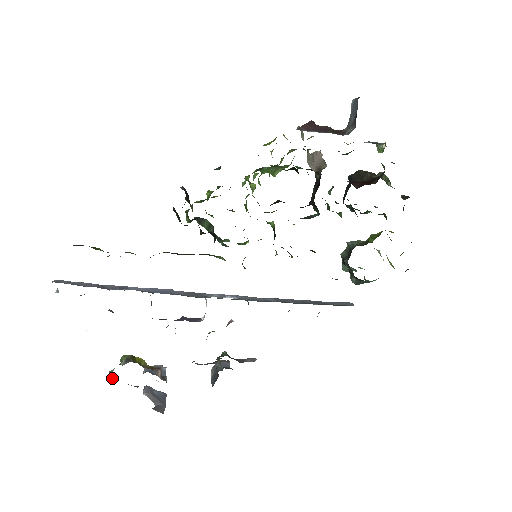
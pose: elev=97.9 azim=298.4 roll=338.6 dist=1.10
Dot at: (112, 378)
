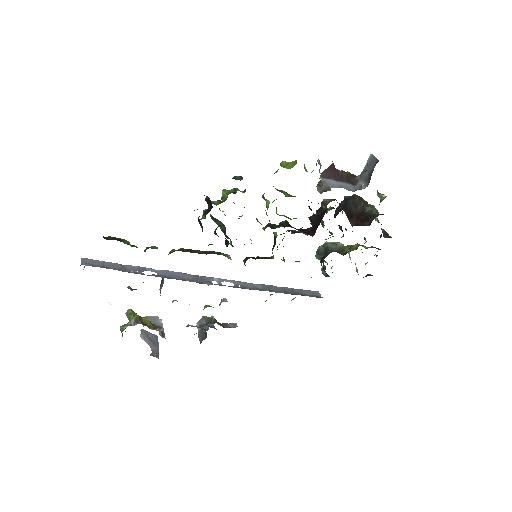
Dot at: (122, 333)
